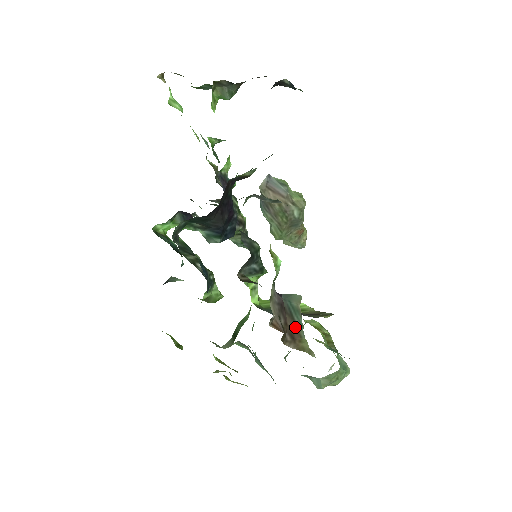
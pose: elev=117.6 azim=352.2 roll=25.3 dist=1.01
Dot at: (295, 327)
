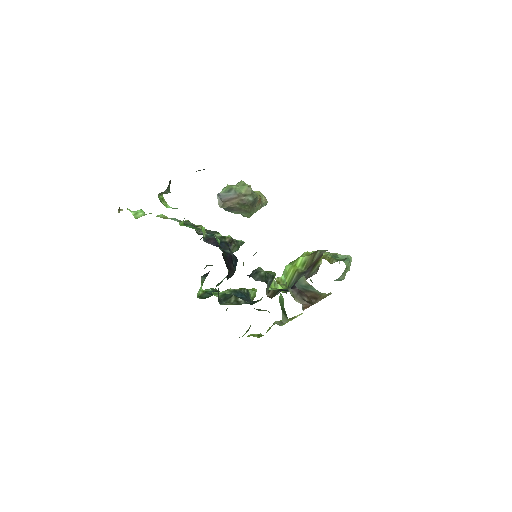
Dot at: (313, 294)
